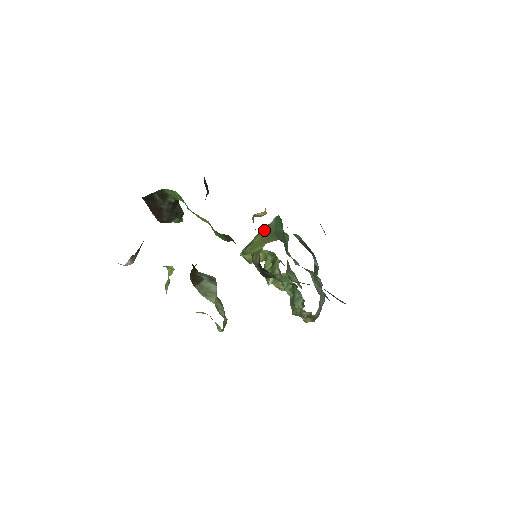
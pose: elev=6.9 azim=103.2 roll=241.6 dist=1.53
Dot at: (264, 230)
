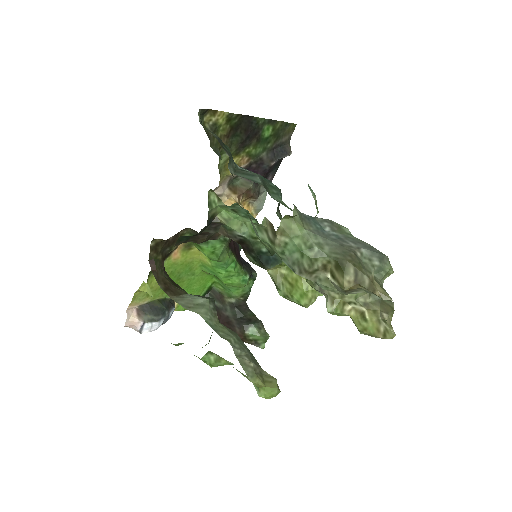
Dot at: occluded
